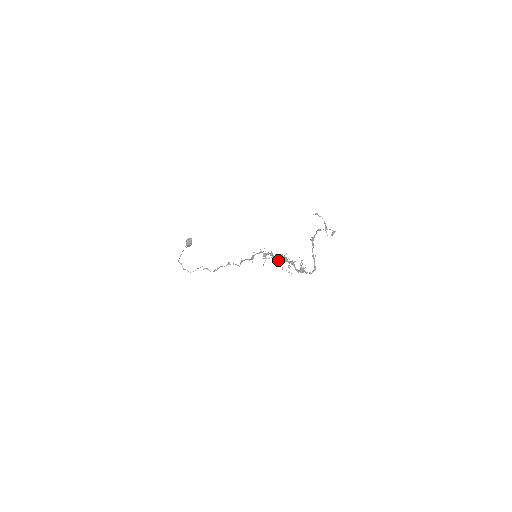
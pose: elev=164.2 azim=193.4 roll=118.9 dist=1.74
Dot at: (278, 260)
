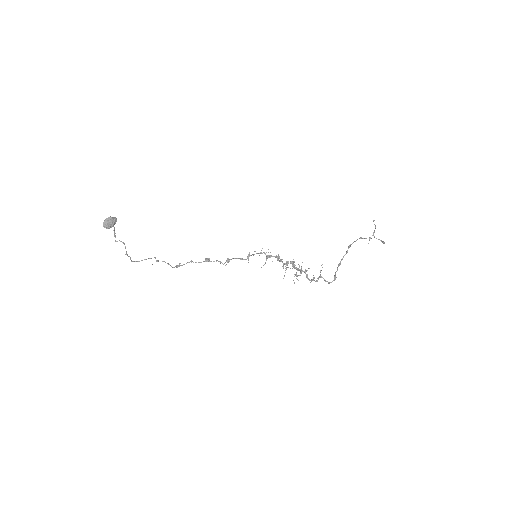
Dot at: (287, 265)
